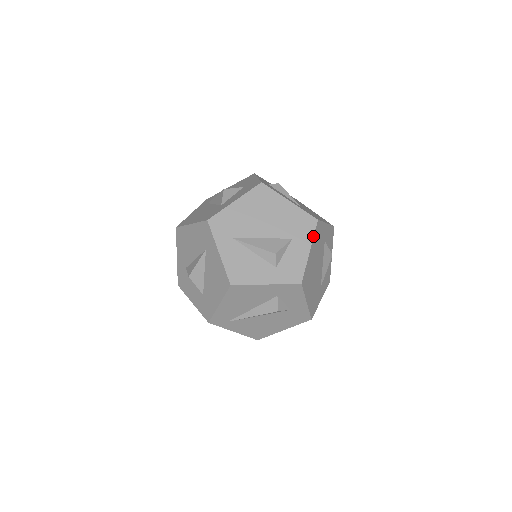
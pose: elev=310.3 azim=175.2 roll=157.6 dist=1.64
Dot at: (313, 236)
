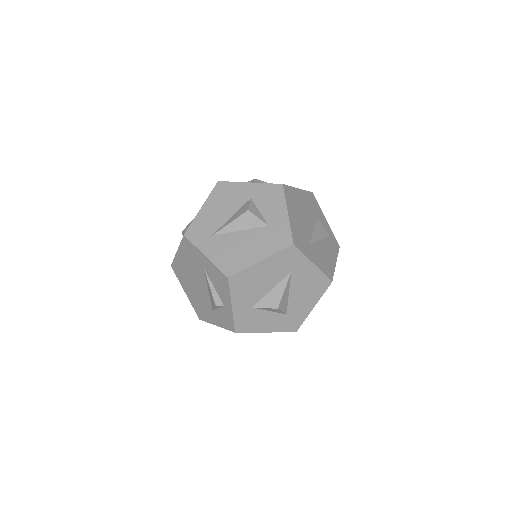
Dot at: occluded
